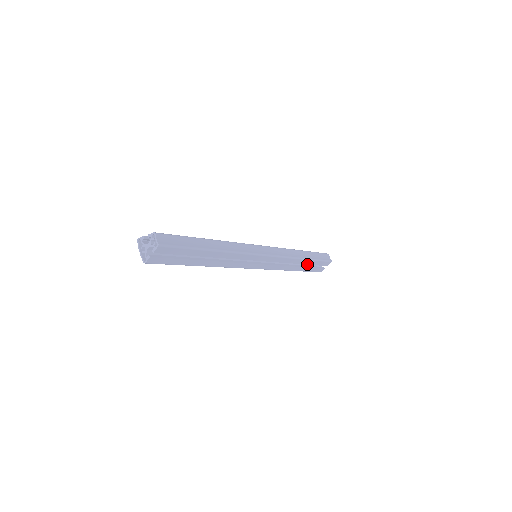
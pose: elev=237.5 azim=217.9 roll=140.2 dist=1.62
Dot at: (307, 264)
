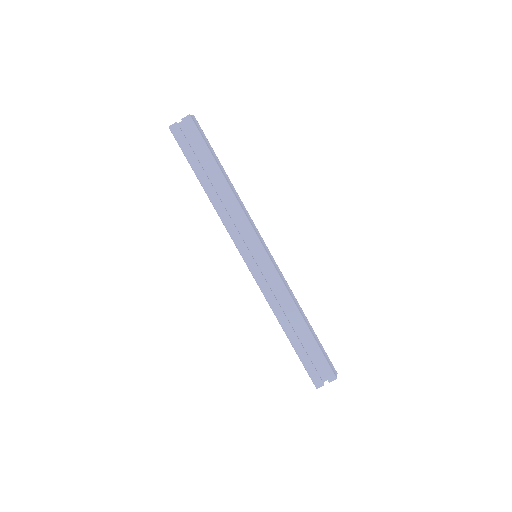
Dot at: occluded
